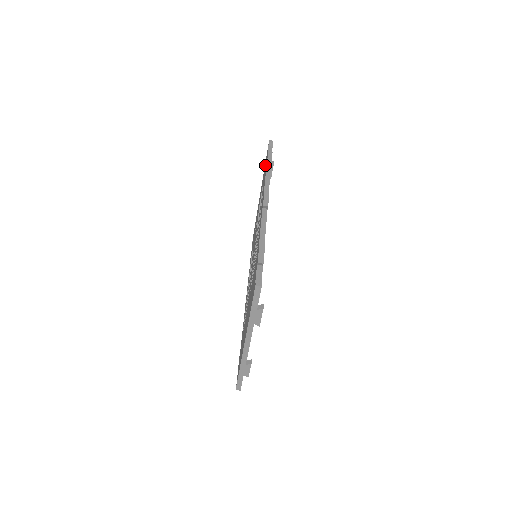
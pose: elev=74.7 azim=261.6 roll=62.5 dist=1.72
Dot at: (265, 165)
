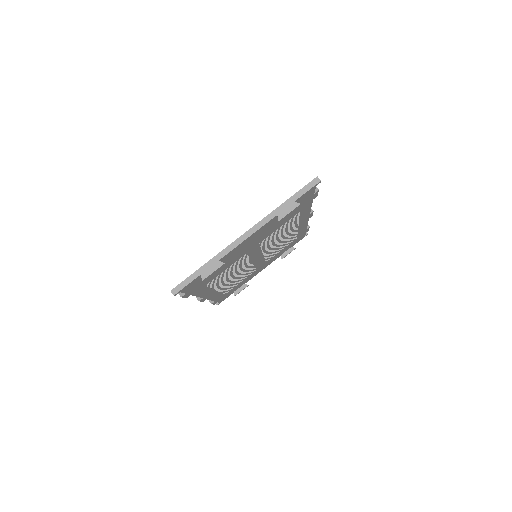
Dot at: occluded
